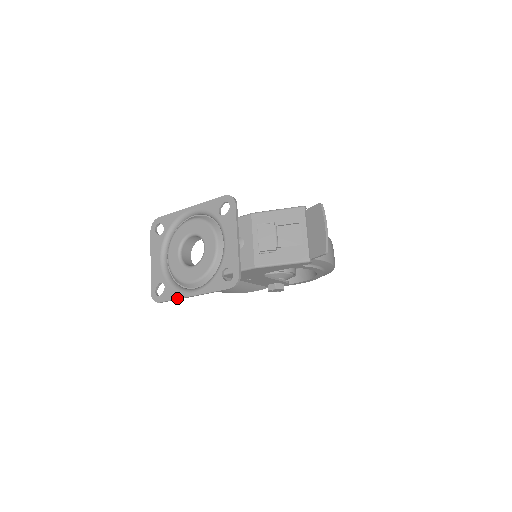
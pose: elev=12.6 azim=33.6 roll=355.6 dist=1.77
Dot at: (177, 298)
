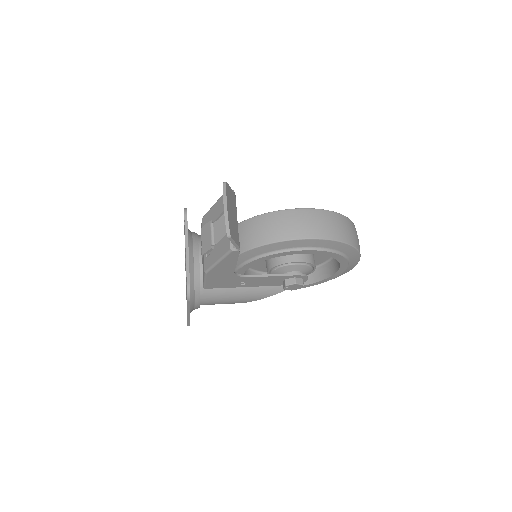
Dot at: (187, 319)
